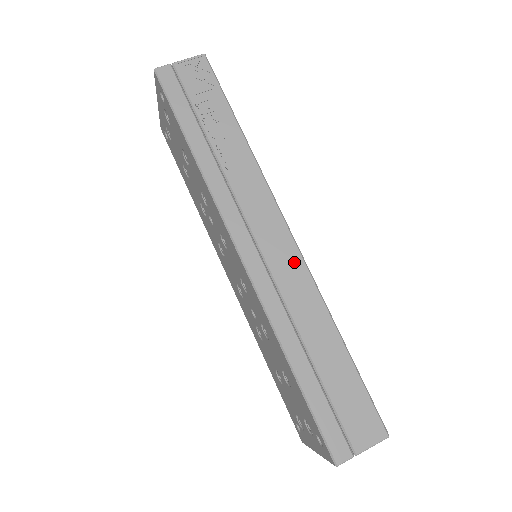
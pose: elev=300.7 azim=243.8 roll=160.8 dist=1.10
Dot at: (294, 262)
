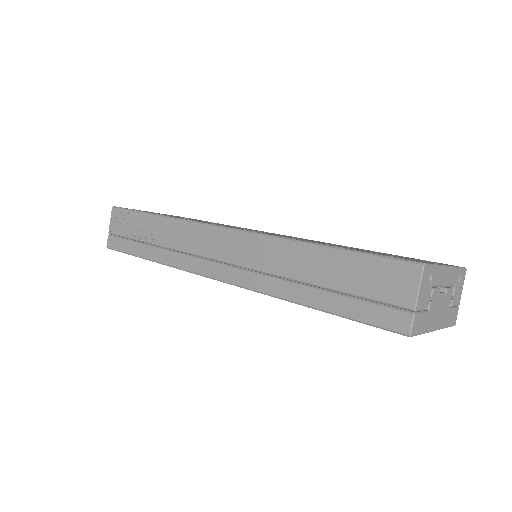
Dot at: (243, 241)
